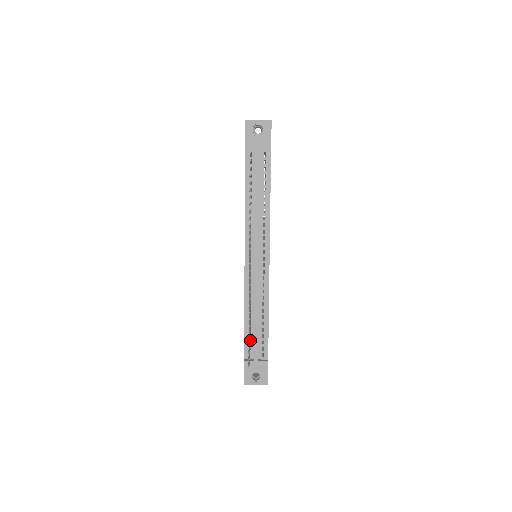
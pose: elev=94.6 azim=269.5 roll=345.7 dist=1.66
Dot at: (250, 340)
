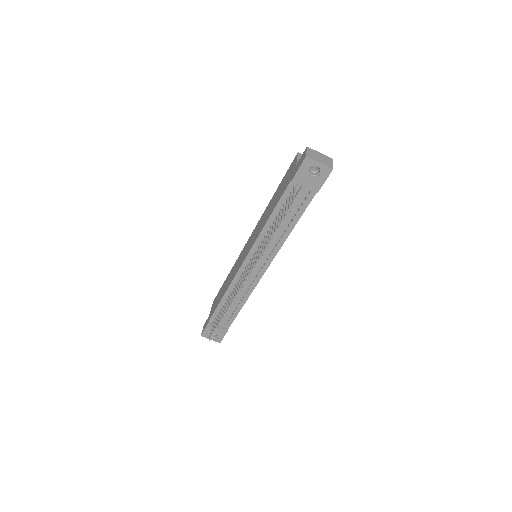
Dot at: occluded
